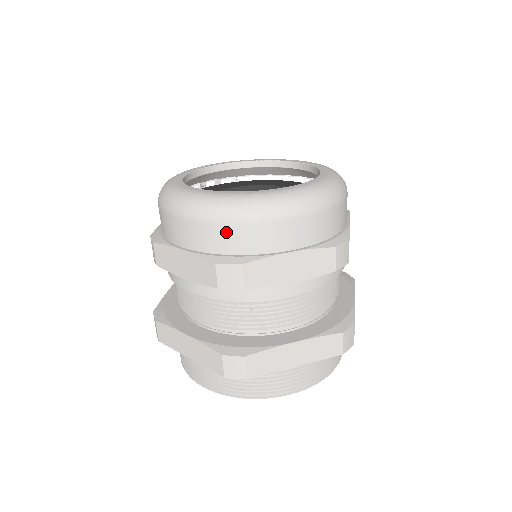
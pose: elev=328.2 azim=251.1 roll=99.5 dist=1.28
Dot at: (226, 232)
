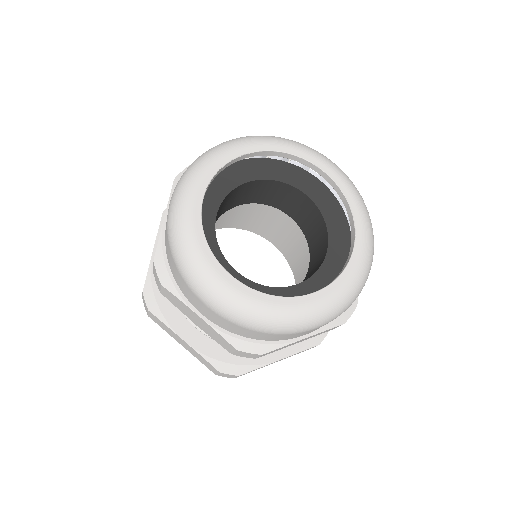
Dot at: (171, 256)
